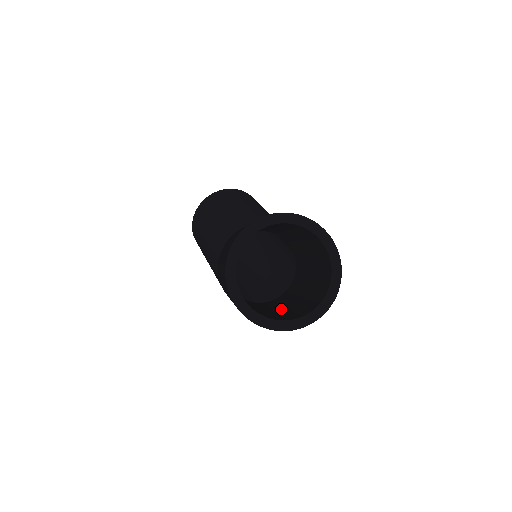
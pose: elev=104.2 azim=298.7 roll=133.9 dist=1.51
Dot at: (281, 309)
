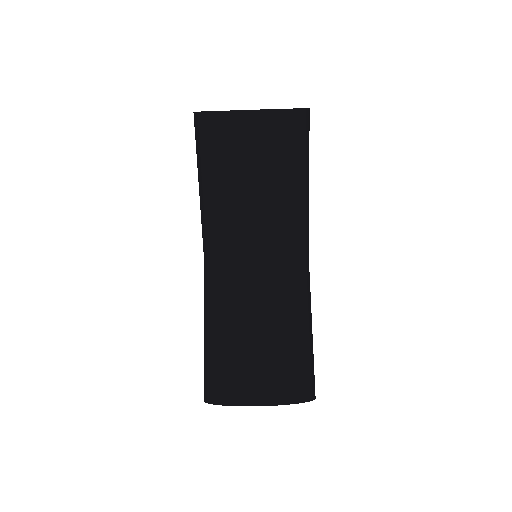
Dot at: occluded
